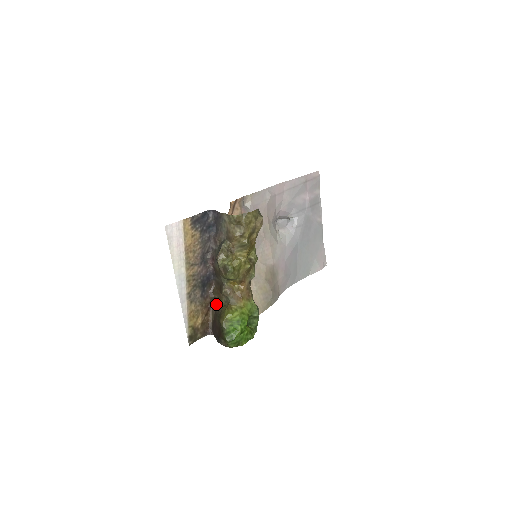
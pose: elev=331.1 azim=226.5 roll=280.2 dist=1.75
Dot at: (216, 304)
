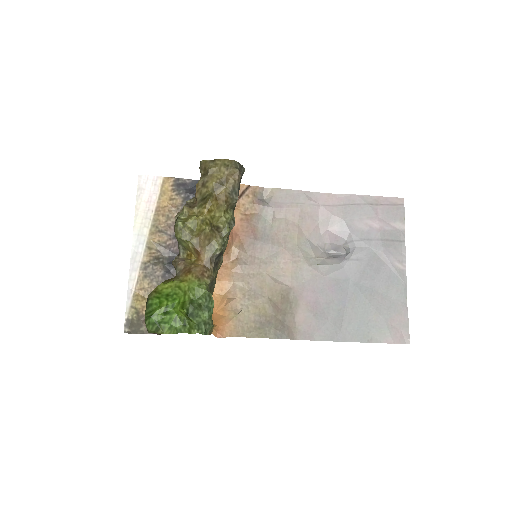
Dot at: occluded
